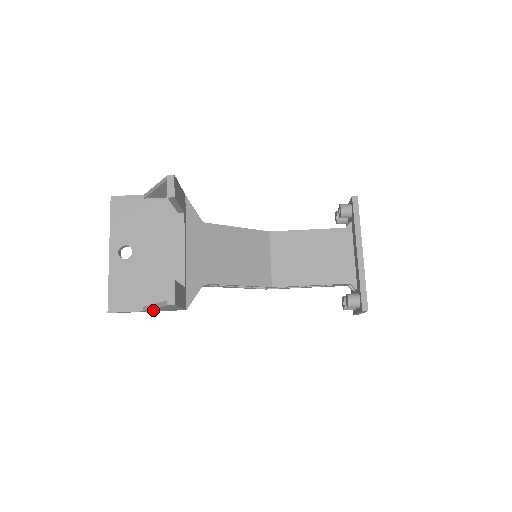
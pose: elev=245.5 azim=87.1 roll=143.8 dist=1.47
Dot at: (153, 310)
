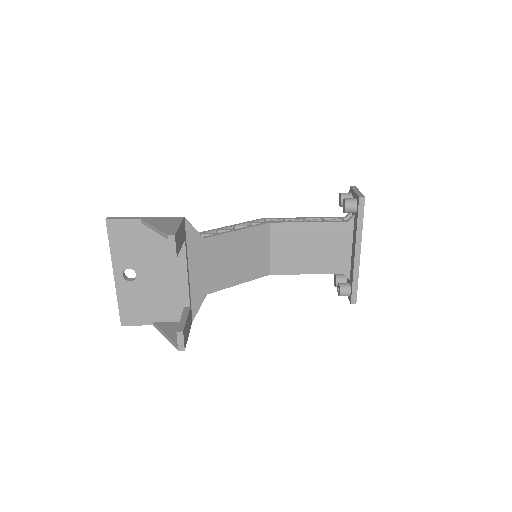
Dot at: occluded
